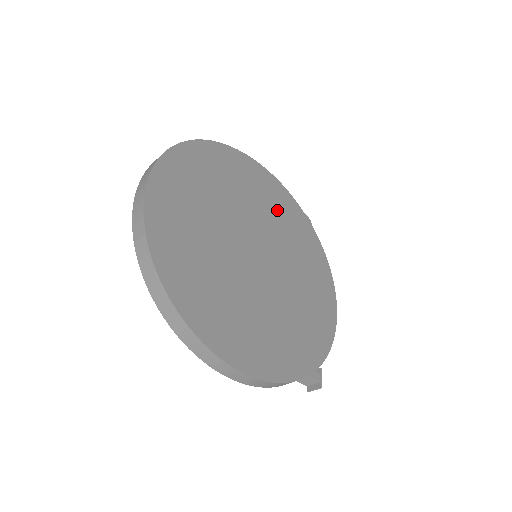
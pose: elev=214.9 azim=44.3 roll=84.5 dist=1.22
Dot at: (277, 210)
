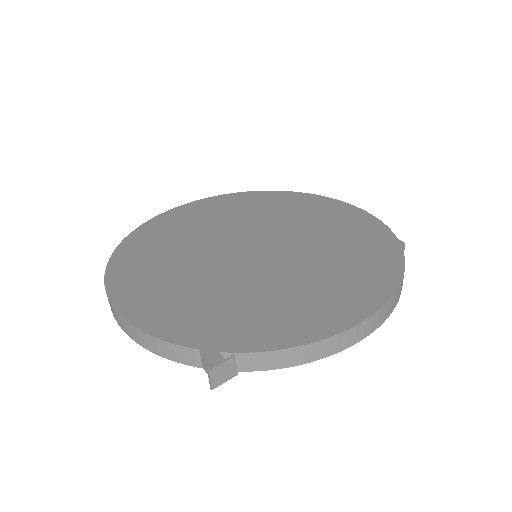
Dot at: (335, 231)
